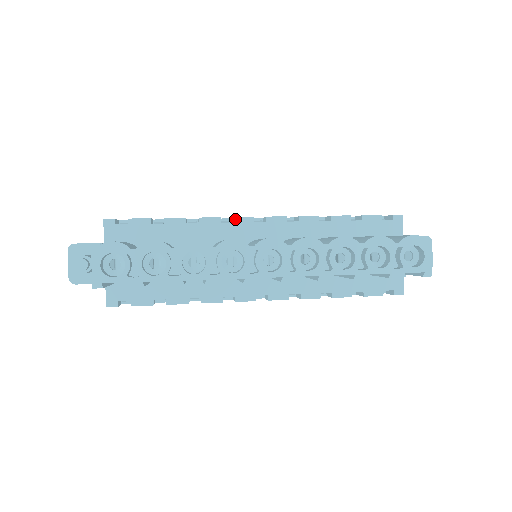
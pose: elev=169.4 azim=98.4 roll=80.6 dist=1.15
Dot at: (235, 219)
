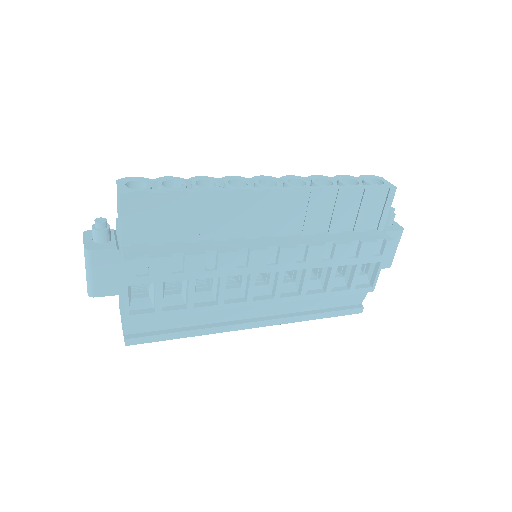
Dot at: occluded
